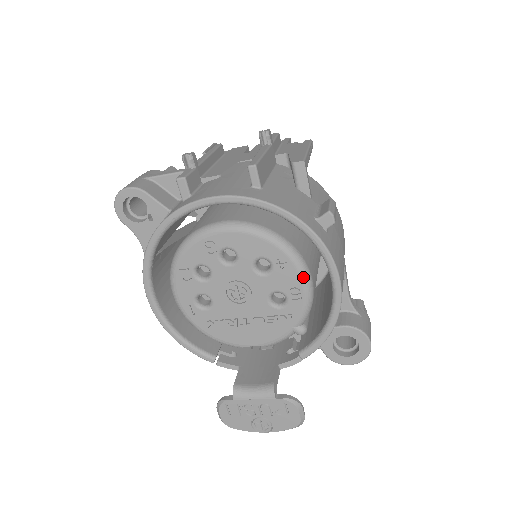
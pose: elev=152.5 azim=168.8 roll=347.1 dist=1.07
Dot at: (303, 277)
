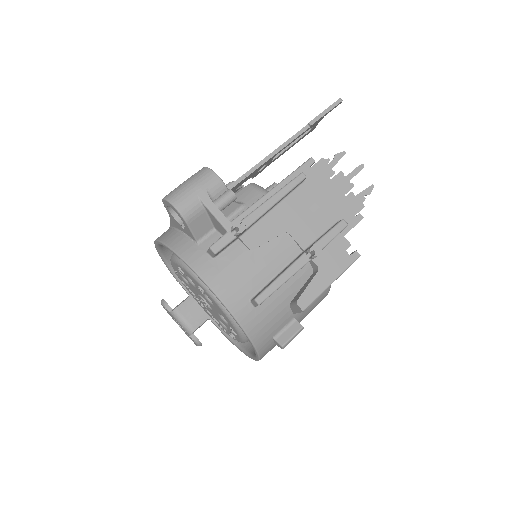
Dot at: (241, 341)
